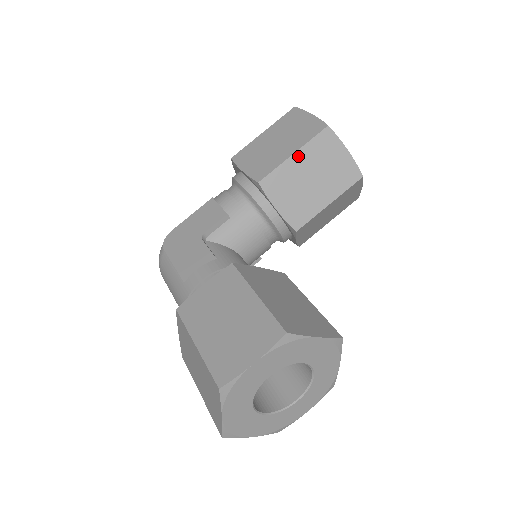
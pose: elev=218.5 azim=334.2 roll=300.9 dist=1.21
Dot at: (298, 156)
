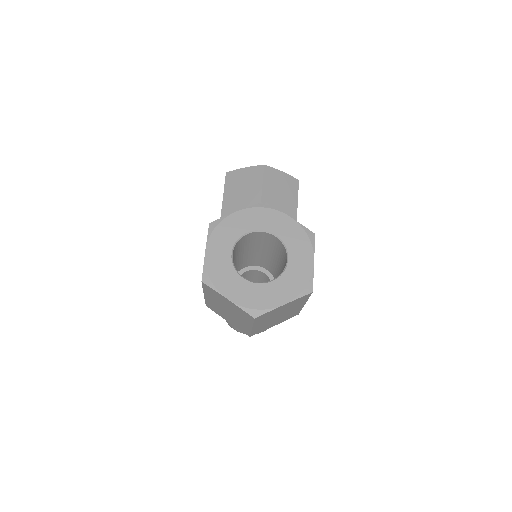
Dot at: (226, 197)
